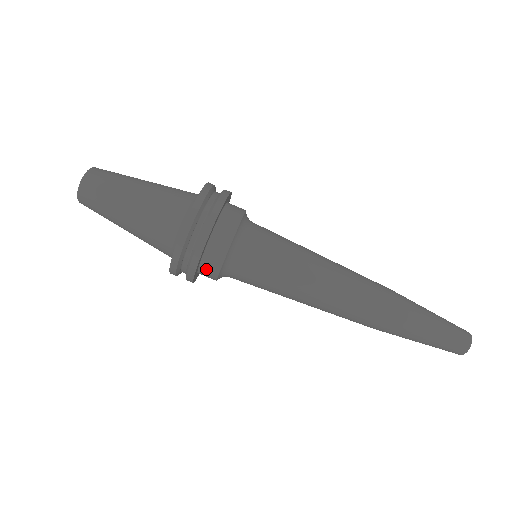
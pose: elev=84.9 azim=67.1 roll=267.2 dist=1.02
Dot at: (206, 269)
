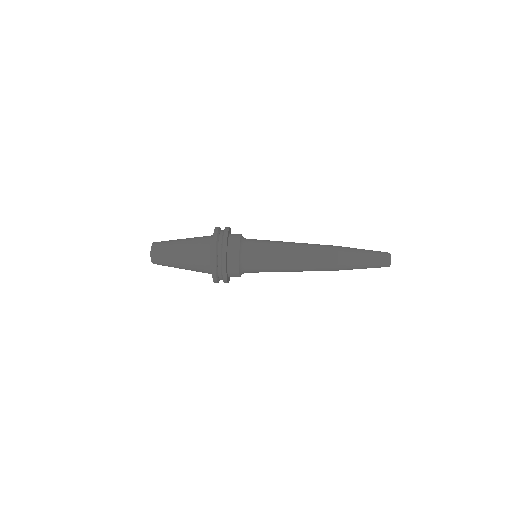
Dot at: (232, 252)
